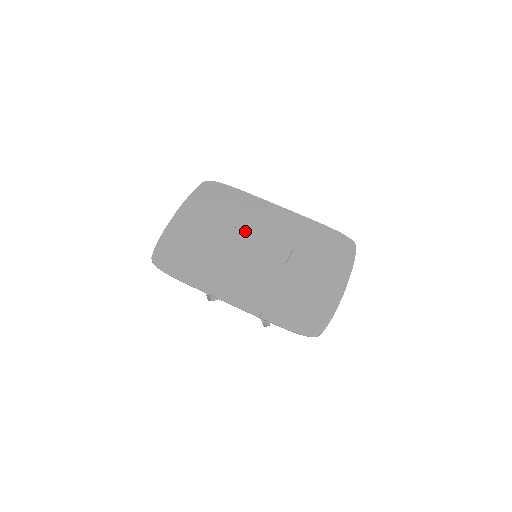
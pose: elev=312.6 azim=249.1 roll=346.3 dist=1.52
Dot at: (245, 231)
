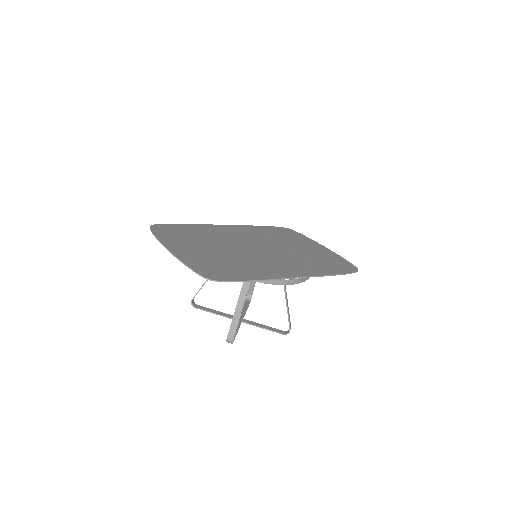
Dot at: (231, 241)
